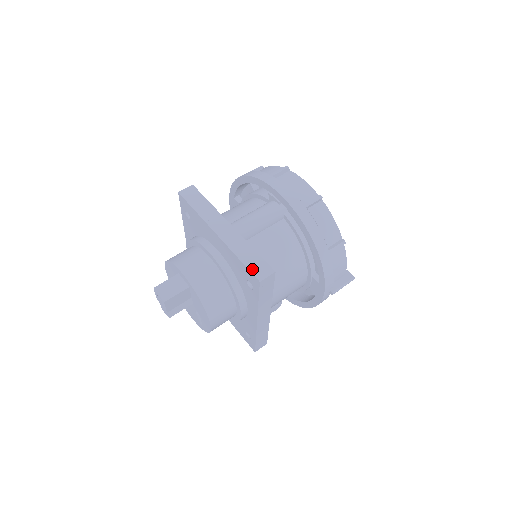
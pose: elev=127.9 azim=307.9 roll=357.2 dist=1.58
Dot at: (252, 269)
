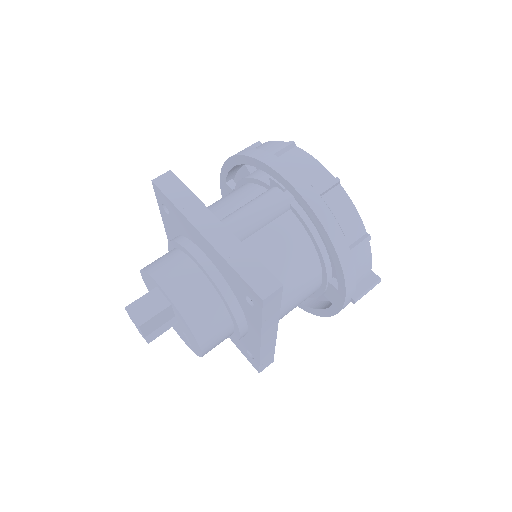
Dot at: (252, 283)
